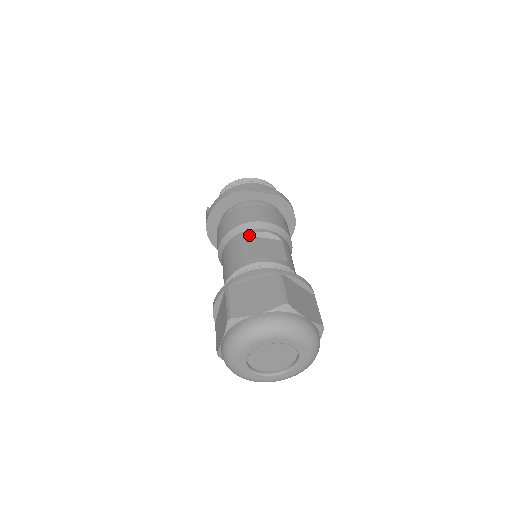
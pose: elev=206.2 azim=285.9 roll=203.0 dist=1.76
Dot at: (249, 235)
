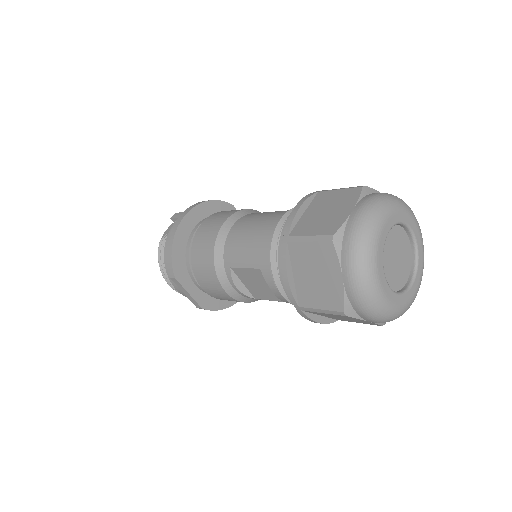
Dot at: occluded
